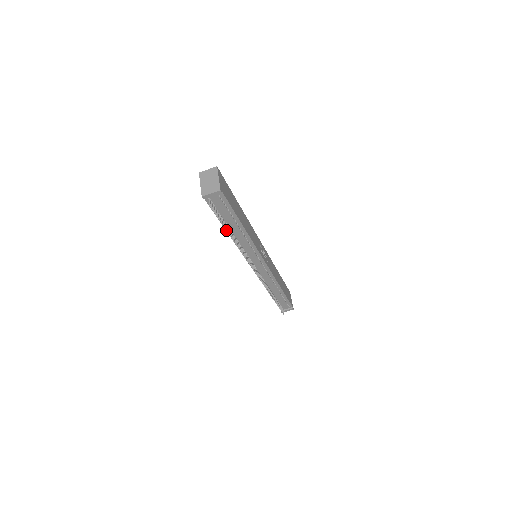
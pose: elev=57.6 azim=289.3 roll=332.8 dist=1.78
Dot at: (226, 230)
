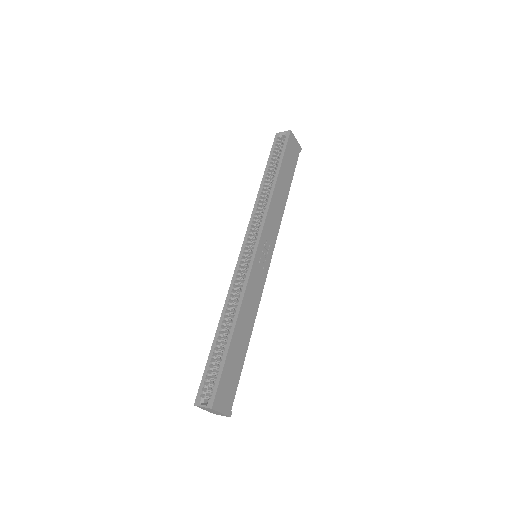
Dot at: occluded
